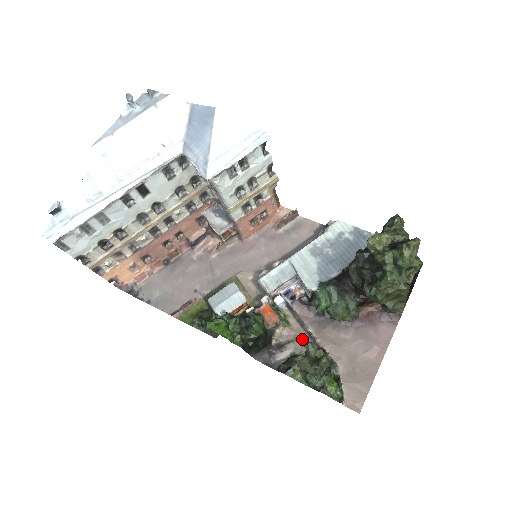
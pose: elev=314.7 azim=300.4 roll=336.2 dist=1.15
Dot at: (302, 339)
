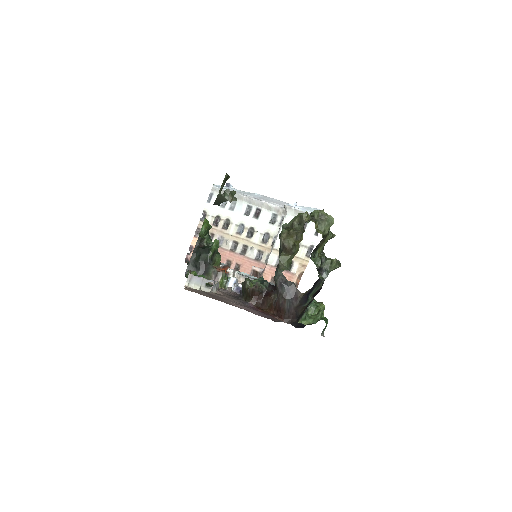
Dot at: occluded
